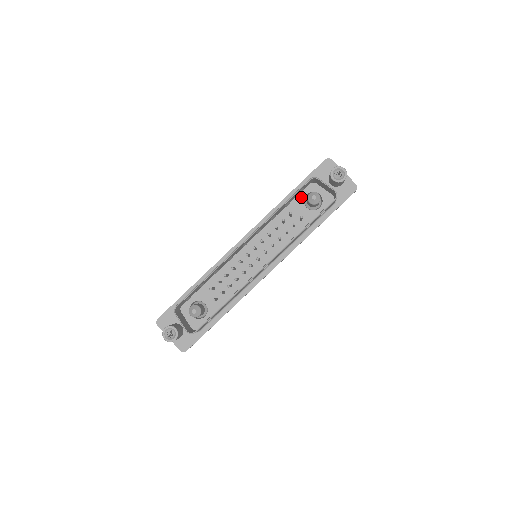
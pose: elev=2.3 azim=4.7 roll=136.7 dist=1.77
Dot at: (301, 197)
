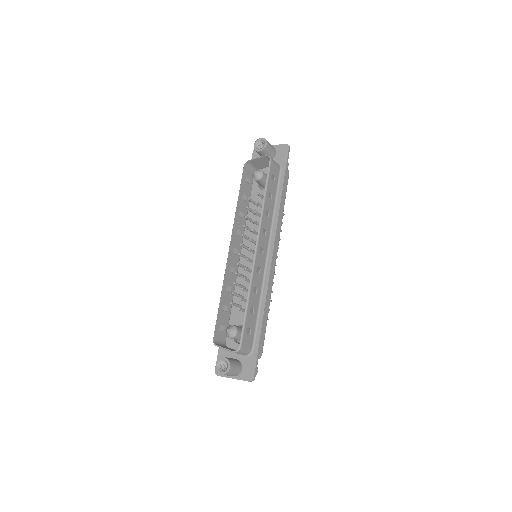
Dot at: (256, 188)
